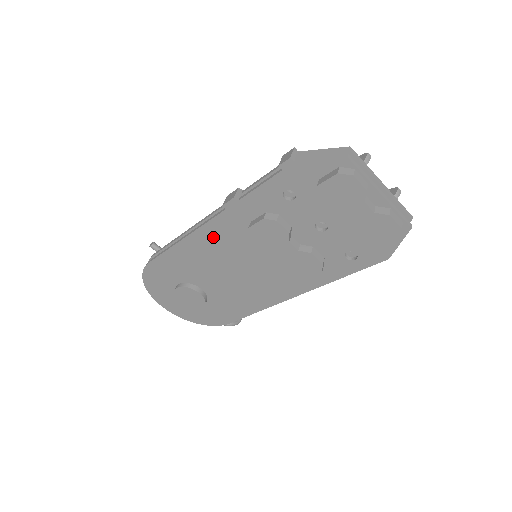
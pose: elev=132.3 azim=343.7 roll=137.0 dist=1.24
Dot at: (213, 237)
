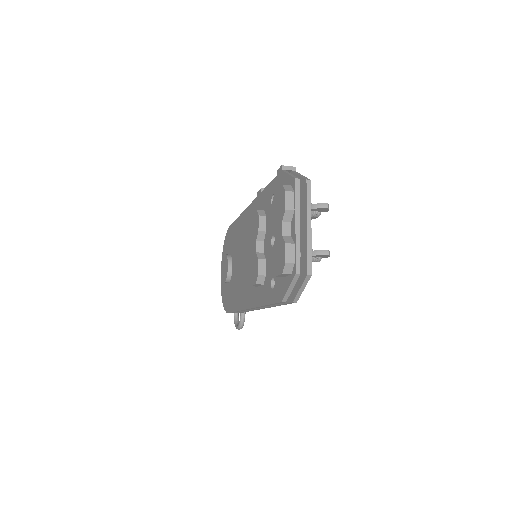
Dot at: (248, 220)
